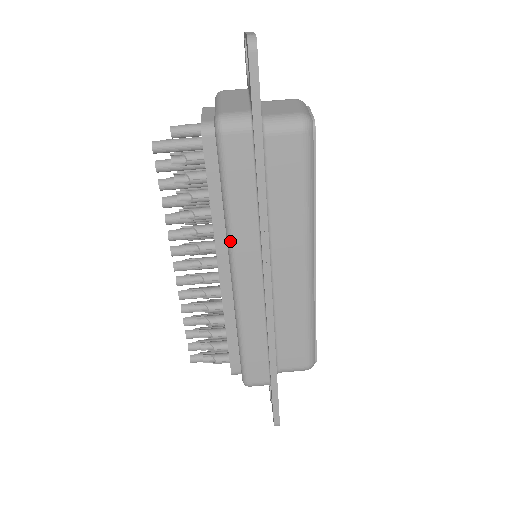
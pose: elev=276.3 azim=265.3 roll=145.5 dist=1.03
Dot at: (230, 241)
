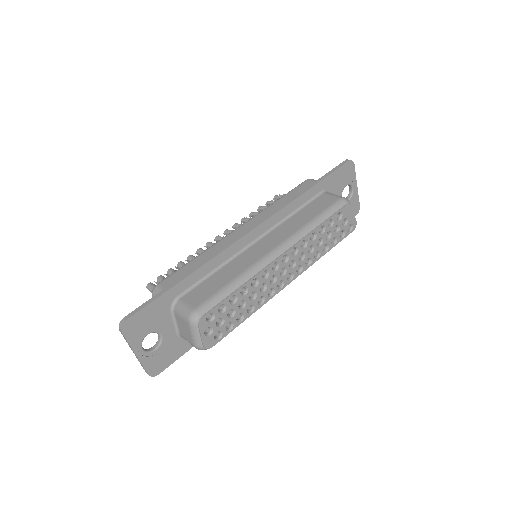
Dot at: (259, 213)
